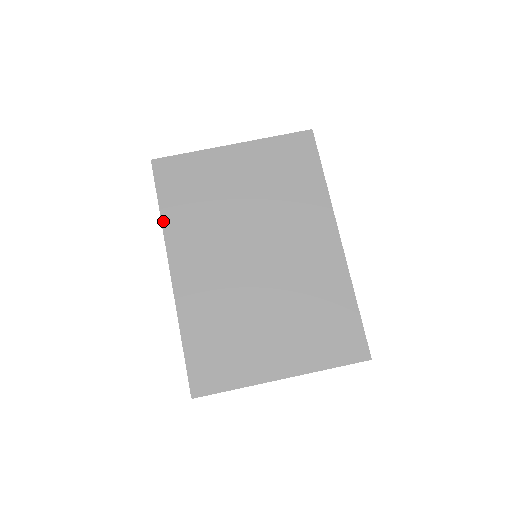
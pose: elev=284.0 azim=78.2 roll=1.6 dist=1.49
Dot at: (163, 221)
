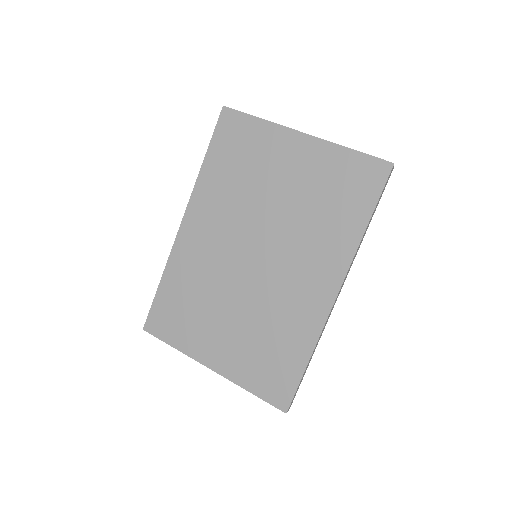
Dot at: (200, 173)
